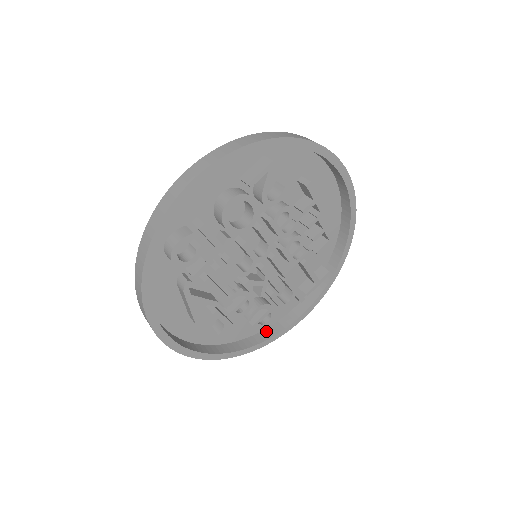
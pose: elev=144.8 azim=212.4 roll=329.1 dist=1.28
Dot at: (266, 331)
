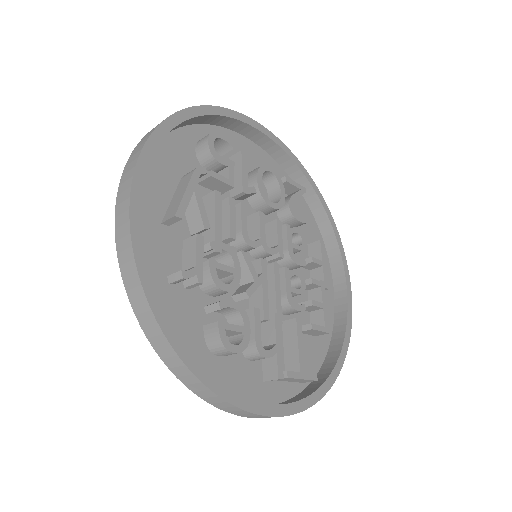
Dot at: occluded
